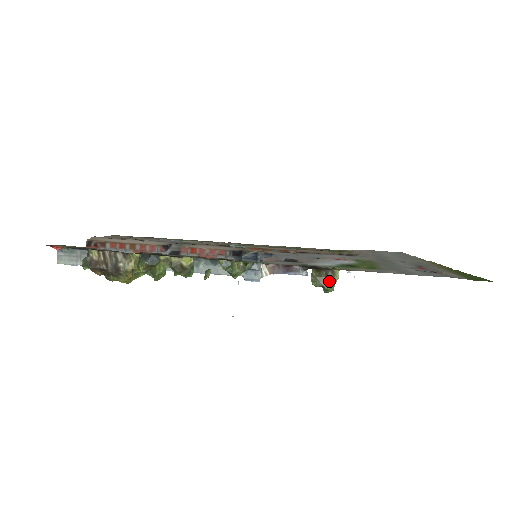
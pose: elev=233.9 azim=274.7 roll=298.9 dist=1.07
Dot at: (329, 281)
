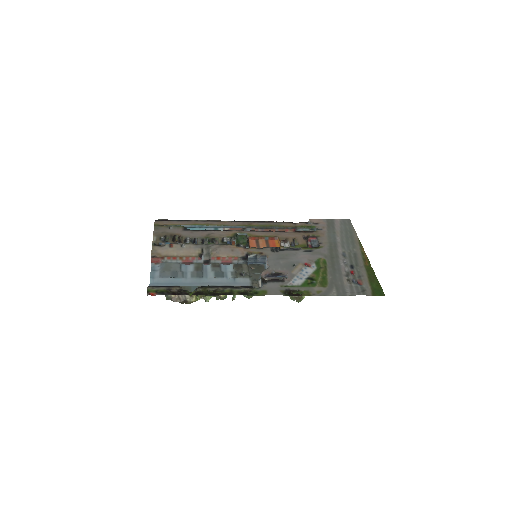
Dot at: (299, 299)
